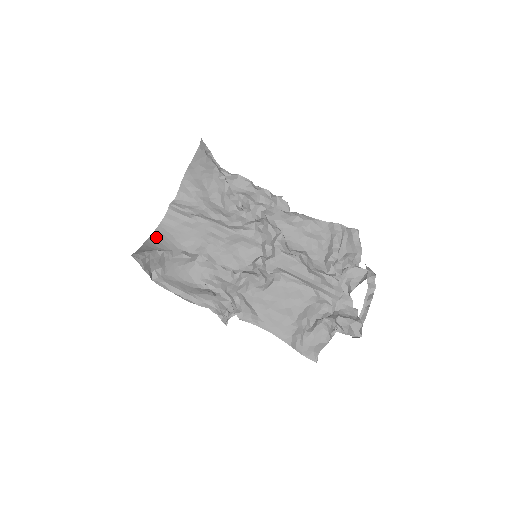
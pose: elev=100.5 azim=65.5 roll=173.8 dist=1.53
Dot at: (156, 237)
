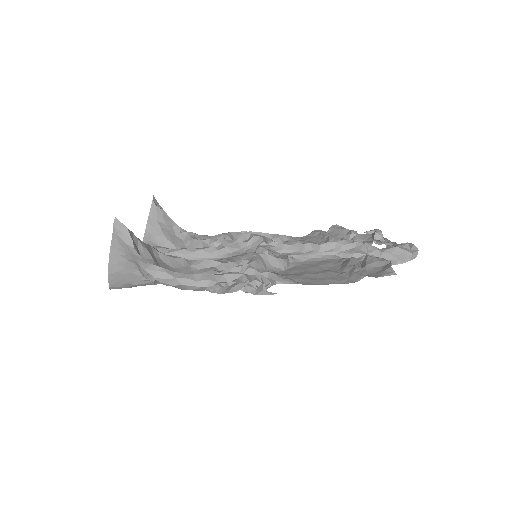
Dot at: occluded
